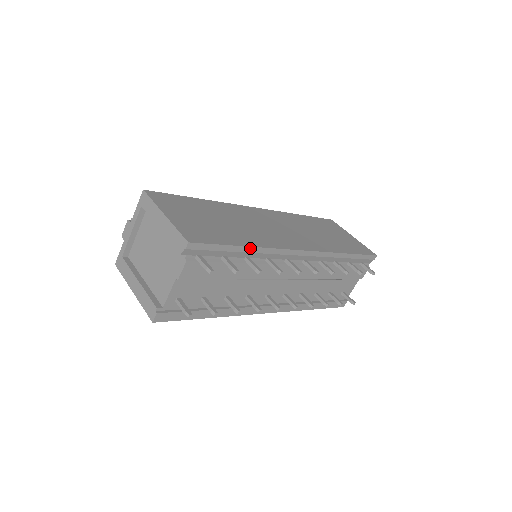
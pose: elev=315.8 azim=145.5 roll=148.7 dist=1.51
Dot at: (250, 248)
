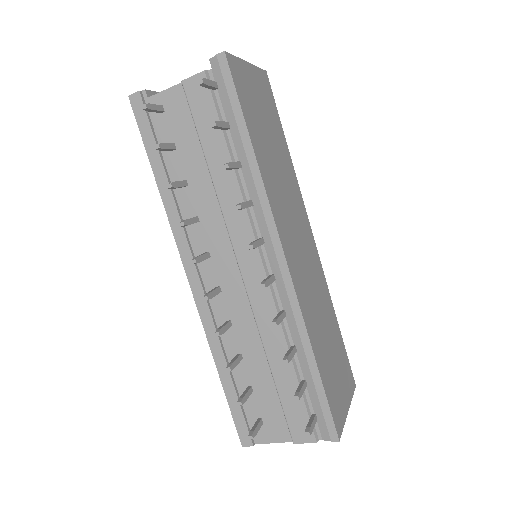
Dot at: (252, 153)
